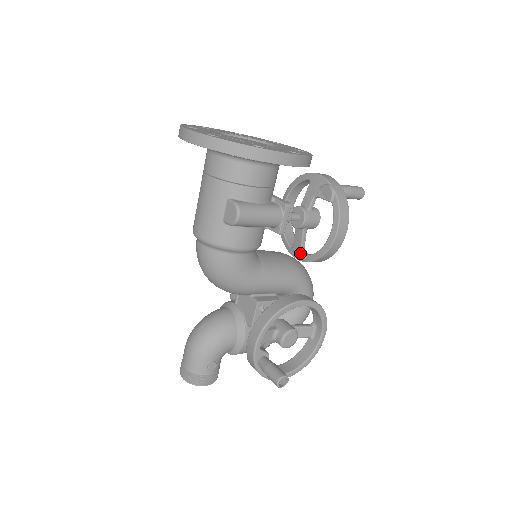
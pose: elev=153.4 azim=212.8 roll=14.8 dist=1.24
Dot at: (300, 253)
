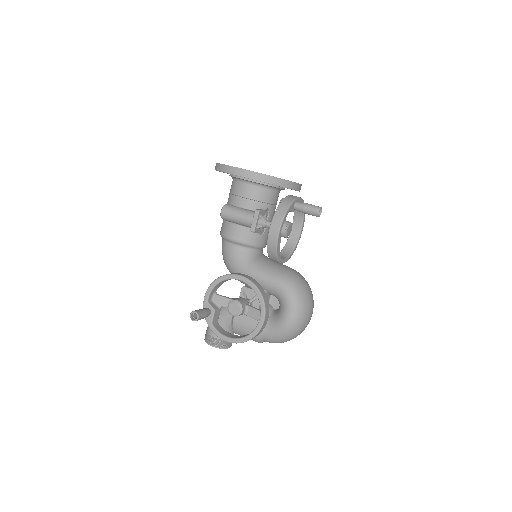
Dot at: occluded
